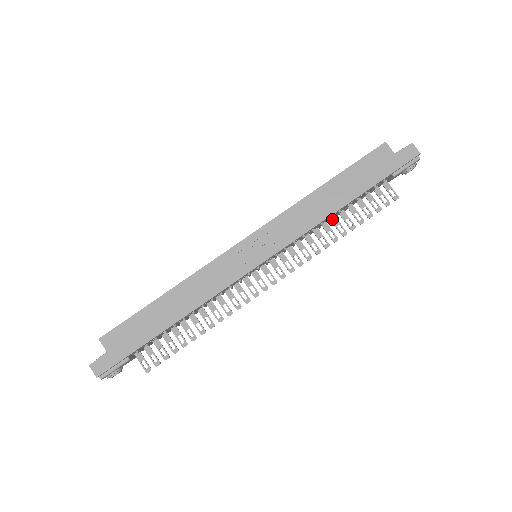
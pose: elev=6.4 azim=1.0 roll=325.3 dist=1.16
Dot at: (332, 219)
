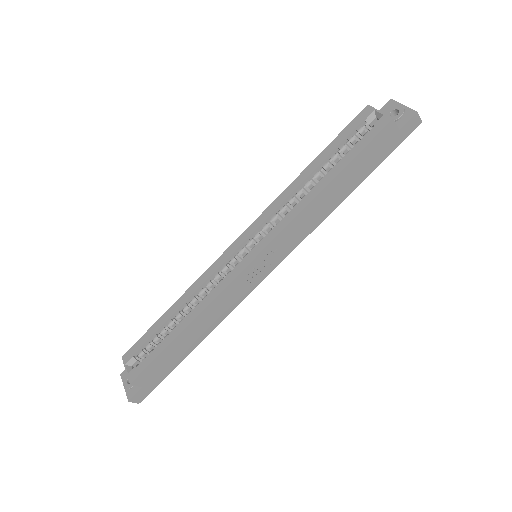
Dot at: occluded
